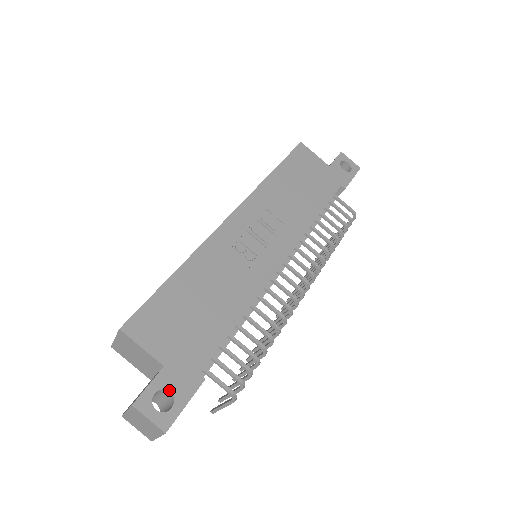
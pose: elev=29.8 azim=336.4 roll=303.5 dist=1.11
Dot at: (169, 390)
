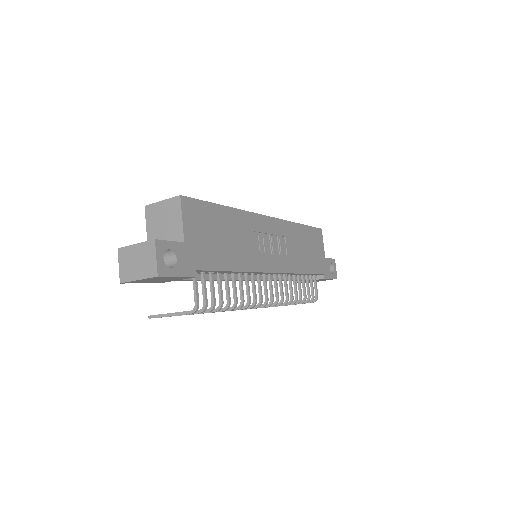
Dot at: (177, 257)
